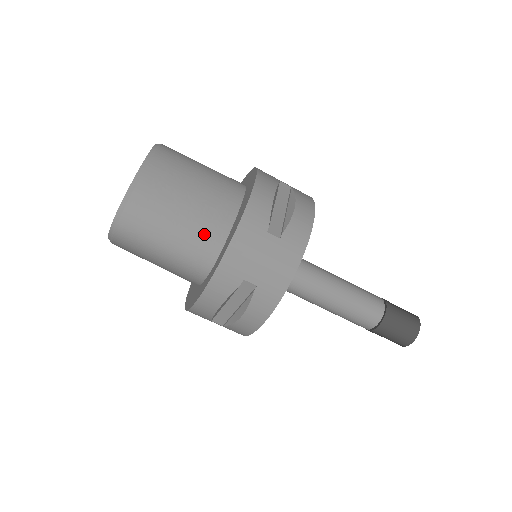
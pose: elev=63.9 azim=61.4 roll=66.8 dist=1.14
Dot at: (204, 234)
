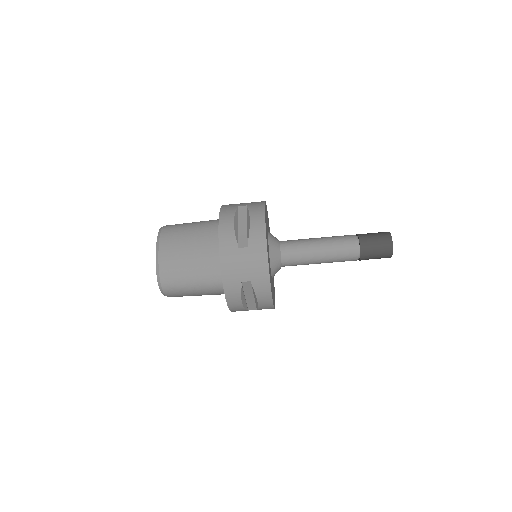
Dot at: (208, 267)
